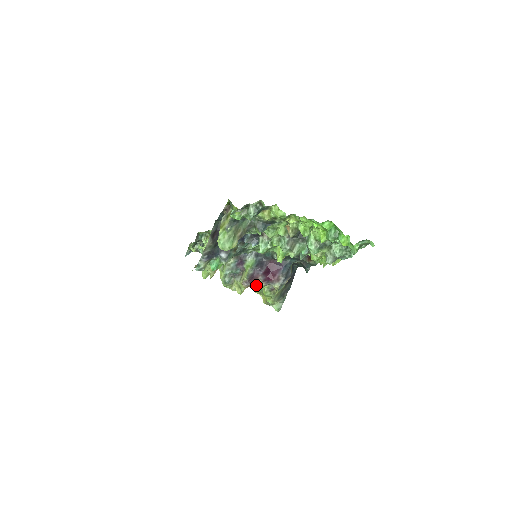
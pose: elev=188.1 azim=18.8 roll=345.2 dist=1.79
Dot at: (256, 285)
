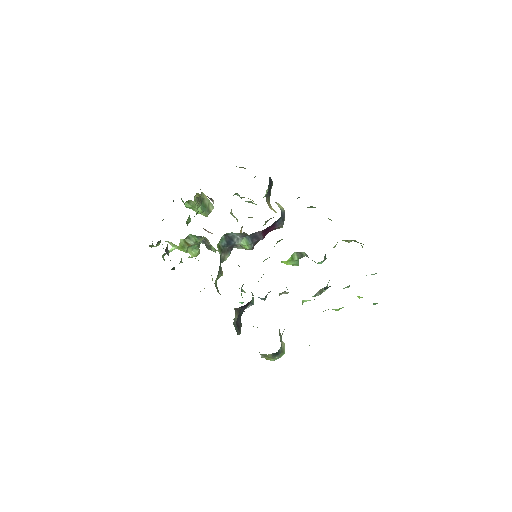
Dot at: occluded
